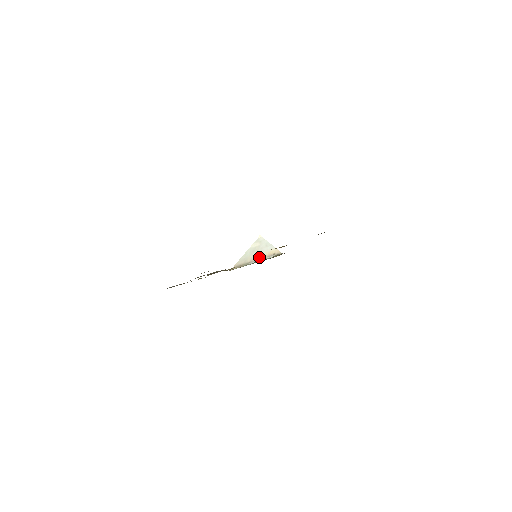
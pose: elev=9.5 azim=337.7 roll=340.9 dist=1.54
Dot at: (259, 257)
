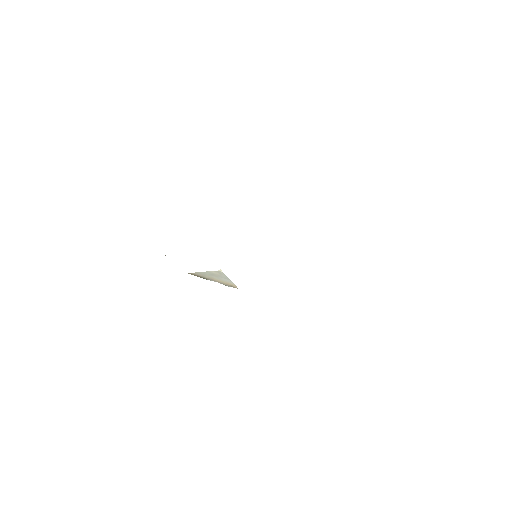
Dot at: (217, 280)
